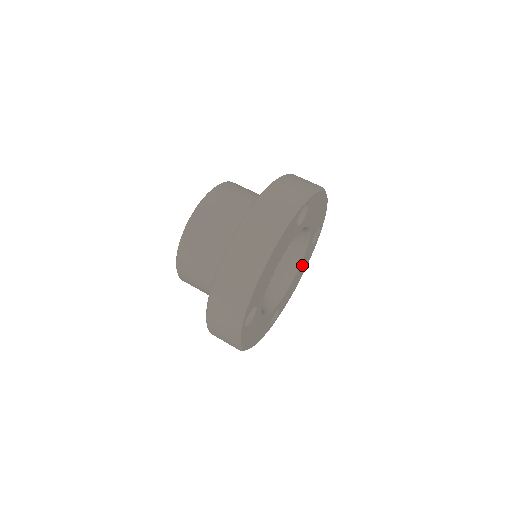
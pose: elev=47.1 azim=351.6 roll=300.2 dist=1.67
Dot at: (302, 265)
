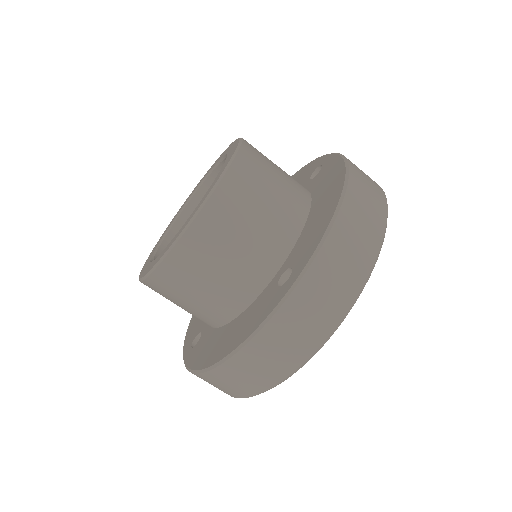
Dot at: occluded
